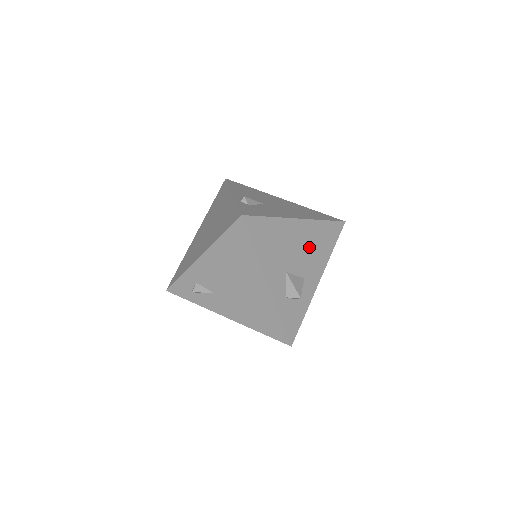
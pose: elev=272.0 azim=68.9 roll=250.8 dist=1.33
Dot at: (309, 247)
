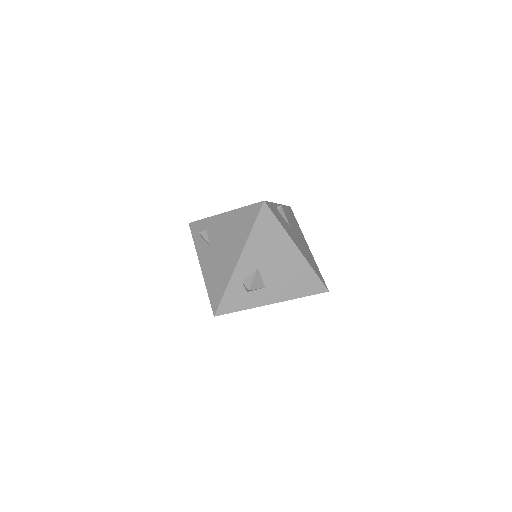
Dot at: (288, 273)
